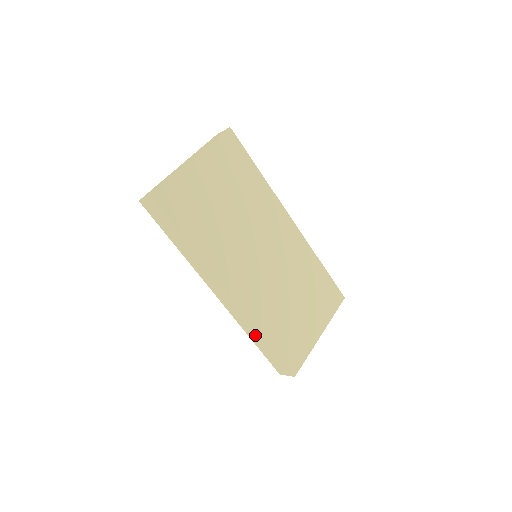
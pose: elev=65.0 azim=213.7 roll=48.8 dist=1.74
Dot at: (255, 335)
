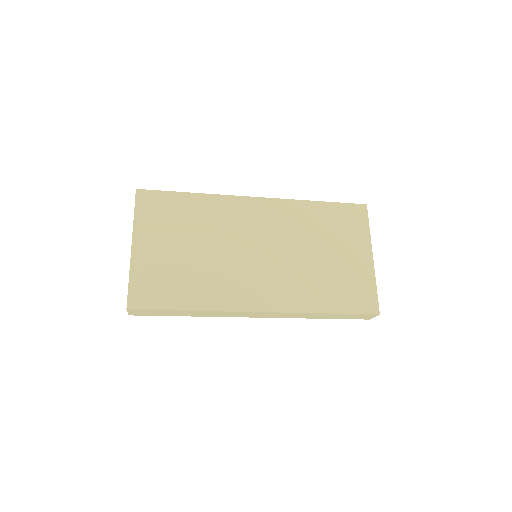
Dot at: (314, 316)
